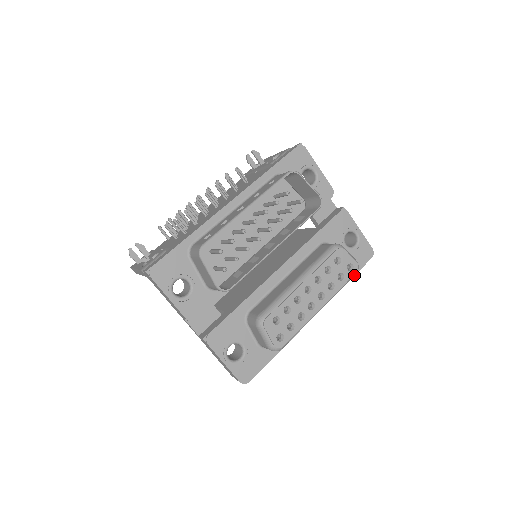
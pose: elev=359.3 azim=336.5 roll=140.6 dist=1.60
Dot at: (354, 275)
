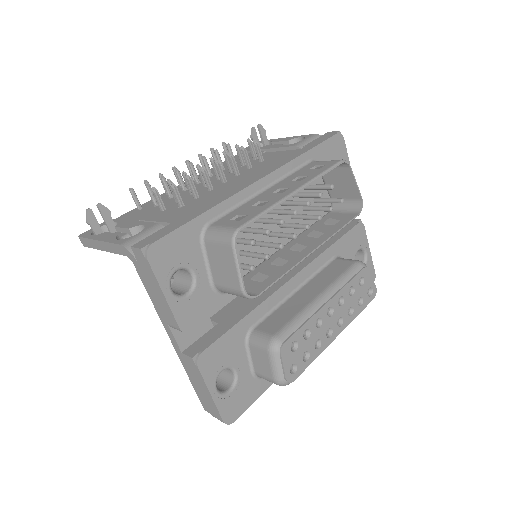
Dot at: occluded
